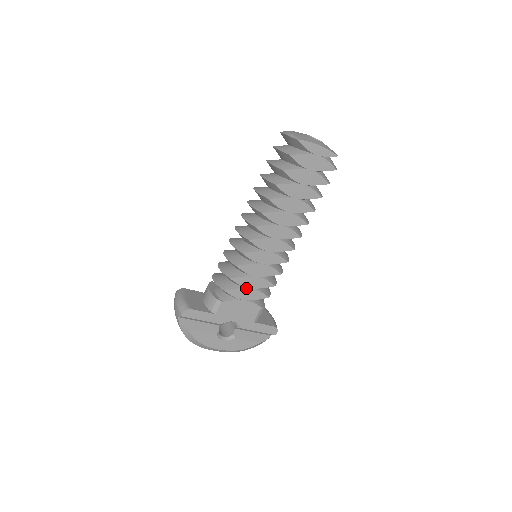
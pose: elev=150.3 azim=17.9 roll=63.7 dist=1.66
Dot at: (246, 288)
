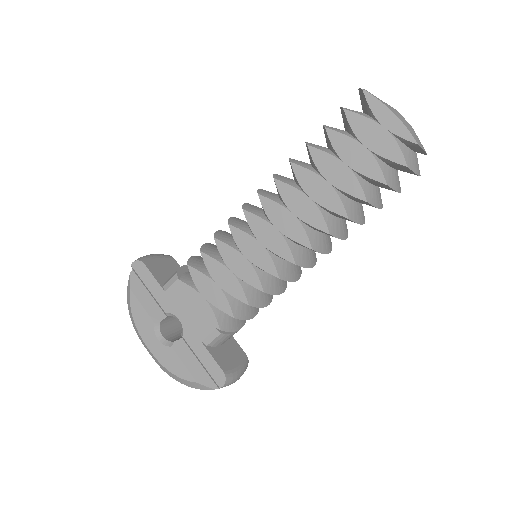
Dot at: (213, 280)
